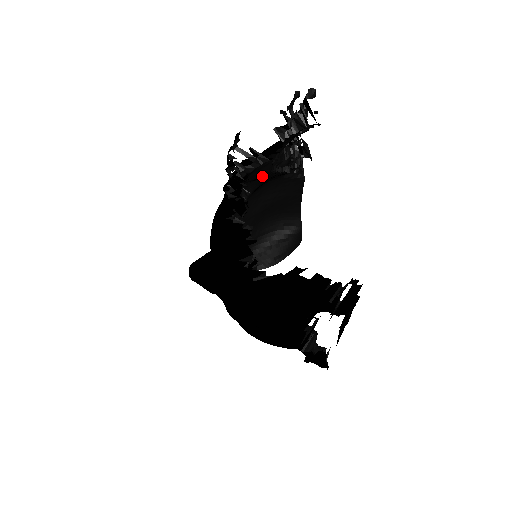
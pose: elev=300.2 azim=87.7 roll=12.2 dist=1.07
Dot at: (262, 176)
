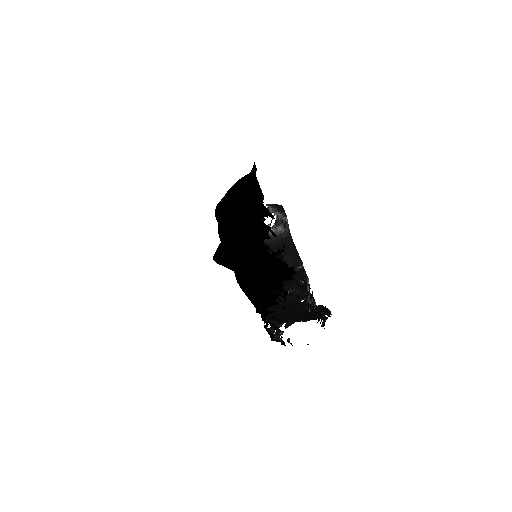
Dot at: (248, 239)
